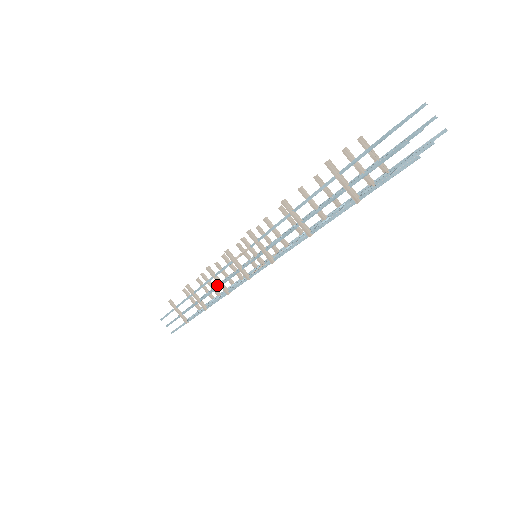
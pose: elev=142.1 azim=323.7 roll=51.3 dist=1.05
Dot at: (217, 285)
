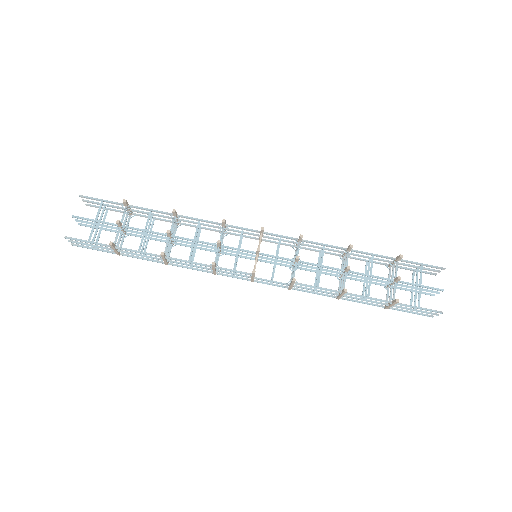
Dot at: (180, 241)
